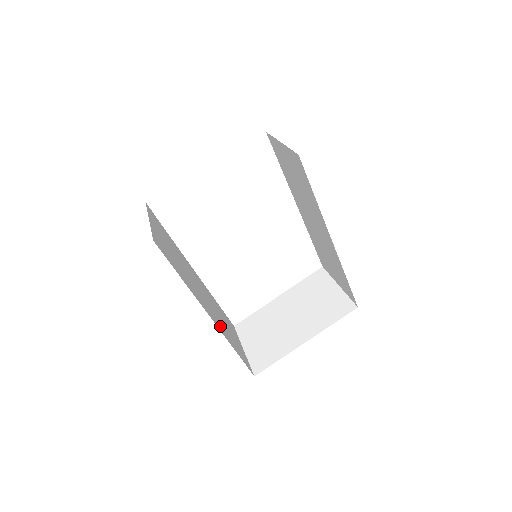
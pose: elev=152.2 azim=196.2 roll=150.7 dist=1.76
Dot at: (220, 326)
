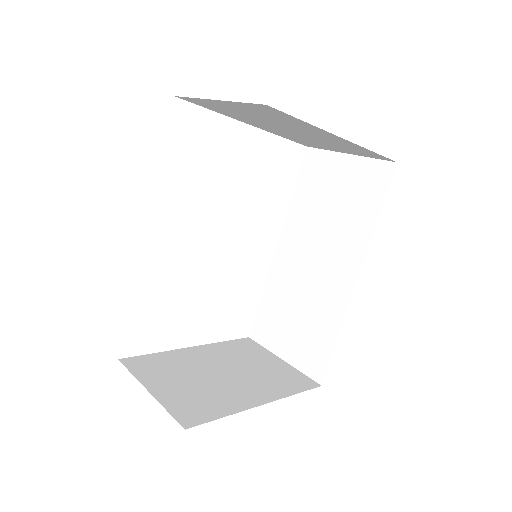
Dot at: occluded
